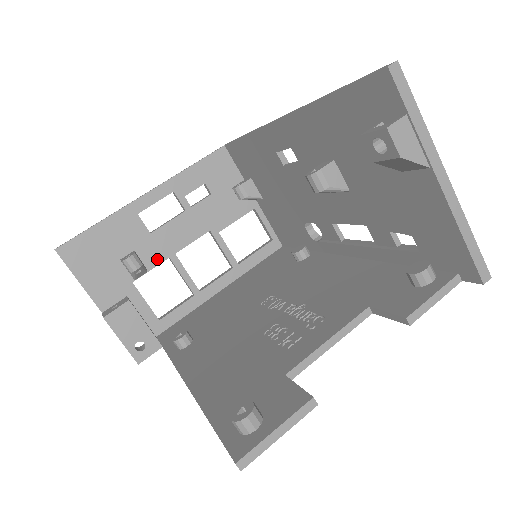
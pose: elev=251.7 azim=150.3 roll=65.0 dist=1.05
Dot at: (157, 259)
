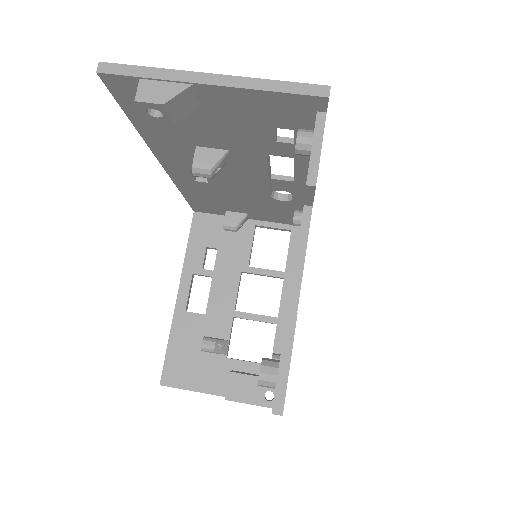
Dot at: (226, 326)
